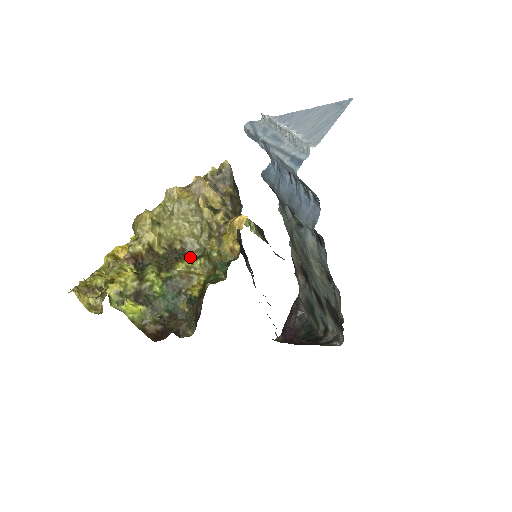
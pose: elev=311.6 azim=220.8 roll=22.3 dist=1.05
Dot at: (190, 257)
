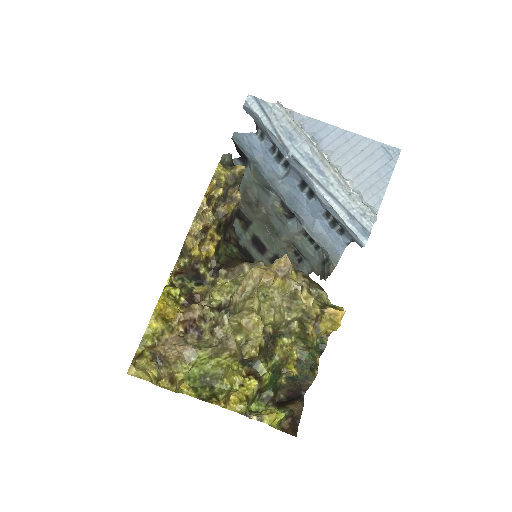
Dot at: (278, 334)
